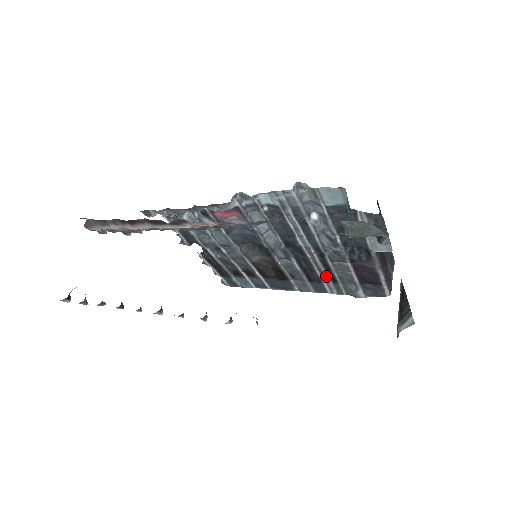
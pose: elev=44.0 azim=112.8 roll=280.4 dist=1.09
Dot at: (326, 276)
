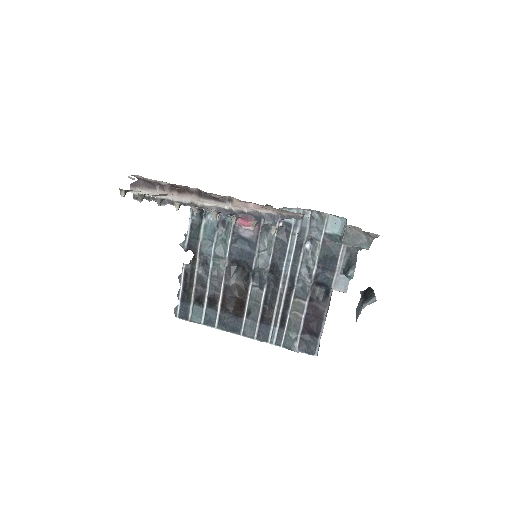
Dot at: (279, 316)
